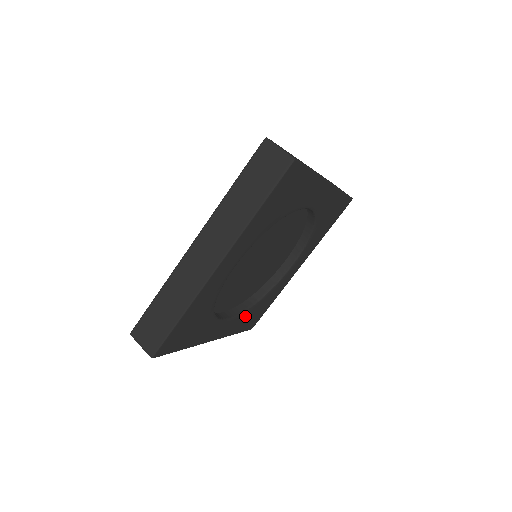
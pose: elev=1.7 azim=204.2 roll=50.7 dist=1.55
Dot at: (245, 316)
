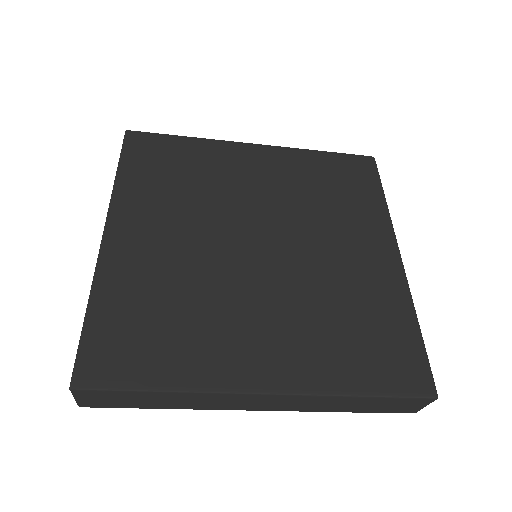
Dot at: occluded
